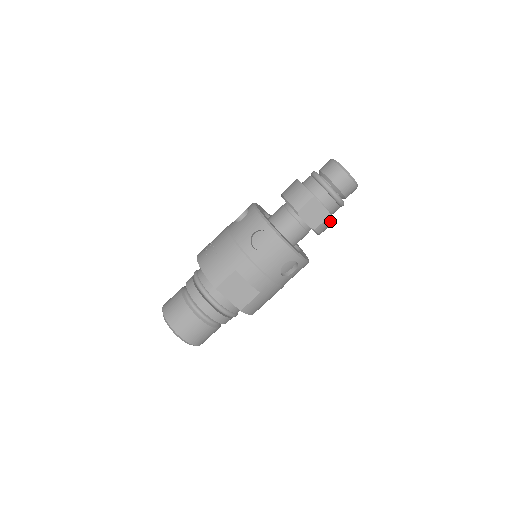
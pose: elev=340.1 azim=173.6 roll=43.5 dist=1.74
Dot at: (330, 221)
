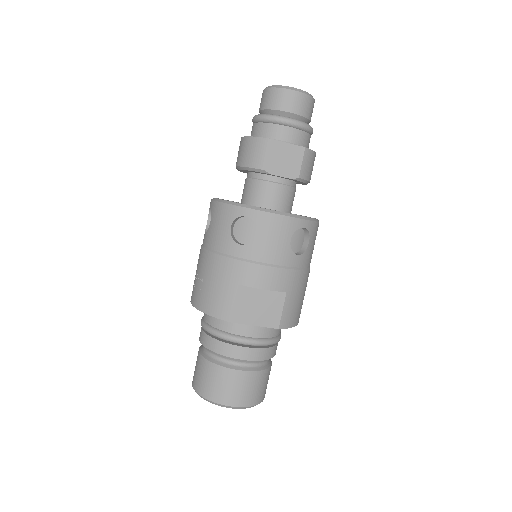
Dot at: (310, 157)
